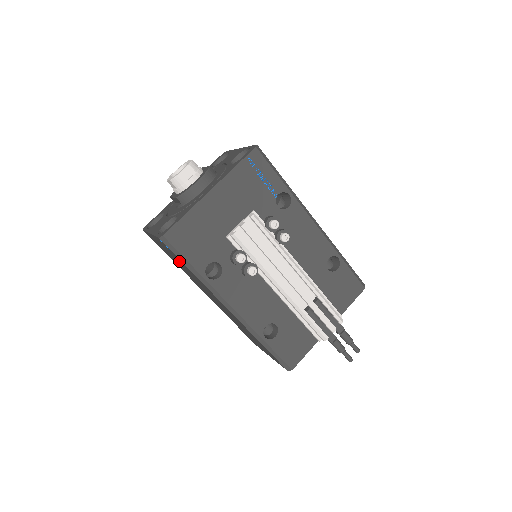
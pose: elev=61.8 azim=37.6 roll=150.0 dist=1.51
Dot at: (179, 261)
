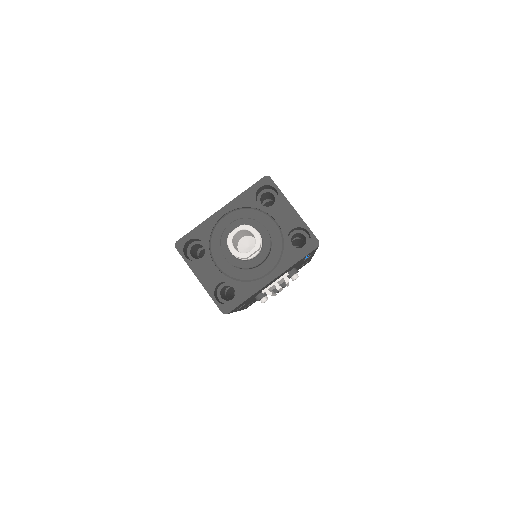
Dot at: occluded
